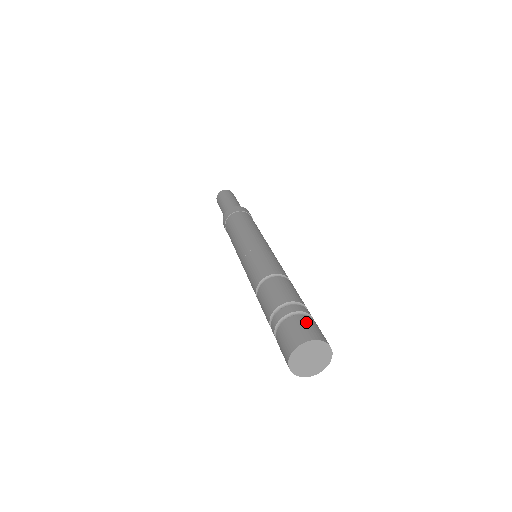
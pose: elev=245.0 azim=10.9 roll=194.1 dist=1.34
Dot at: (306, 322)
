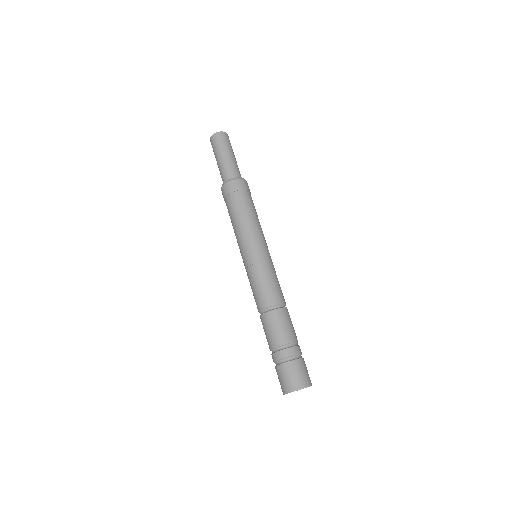
Dot at: (305, 367)
